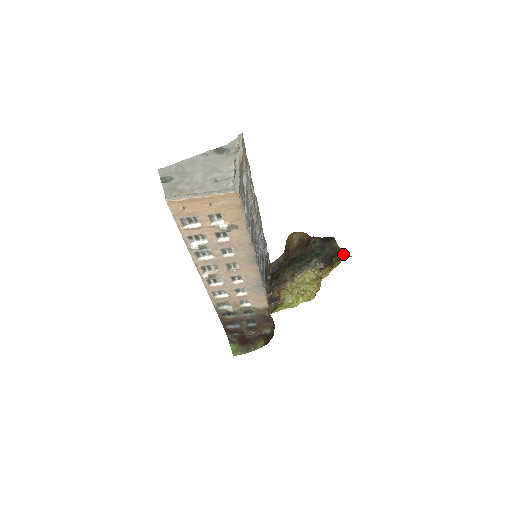
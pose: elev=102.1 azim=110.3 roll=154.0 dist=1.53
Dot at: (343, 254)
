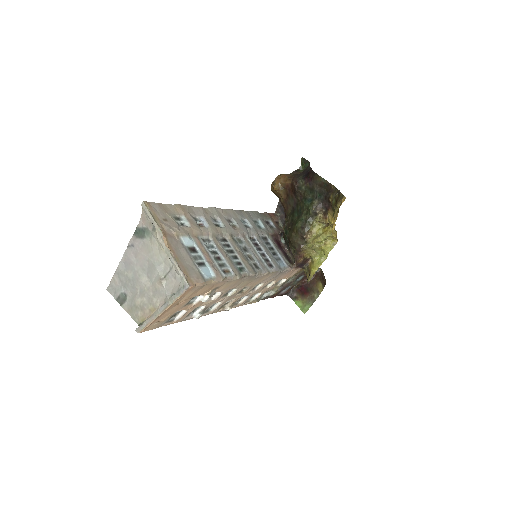
Dot at: (336, 189)
